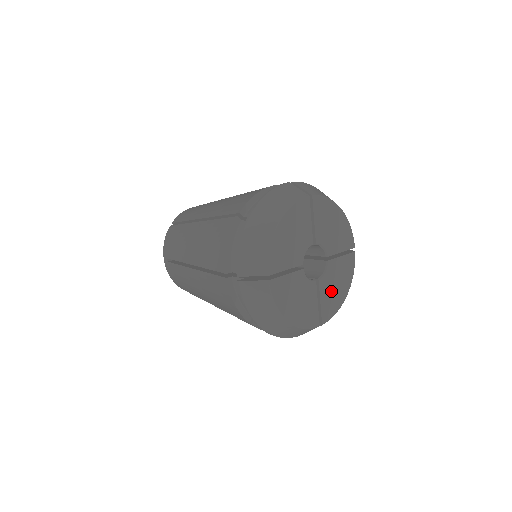
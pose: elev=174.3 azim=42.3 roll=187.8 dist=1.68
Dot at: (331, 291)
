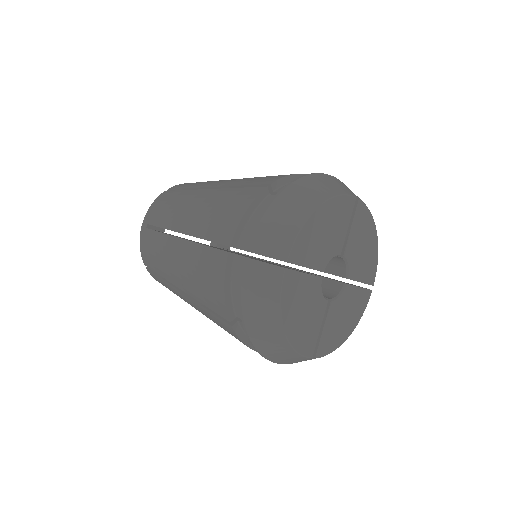
Dot at: (337, 322)
